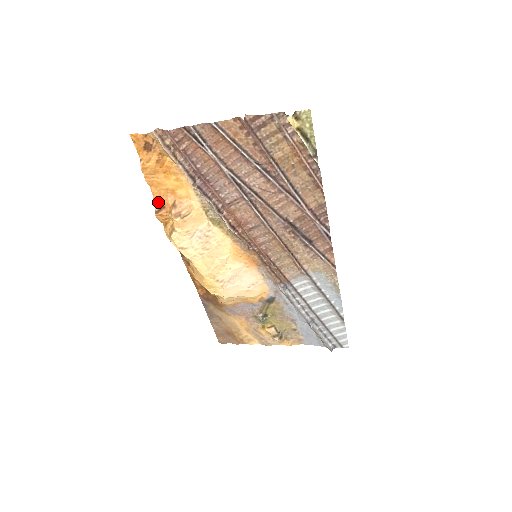
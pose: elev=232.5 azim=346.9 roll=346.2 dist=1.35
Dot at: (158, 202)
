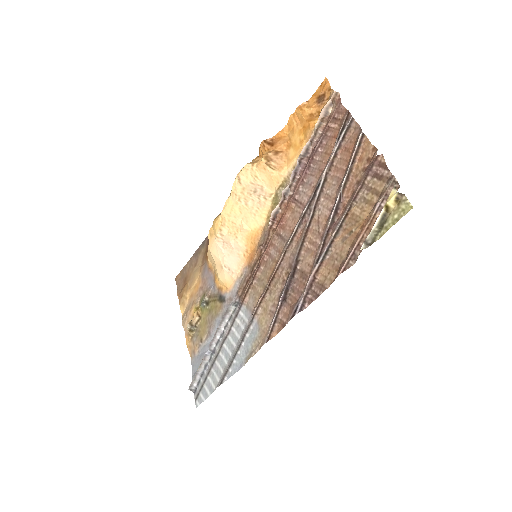
Dot at: (276, 139)
